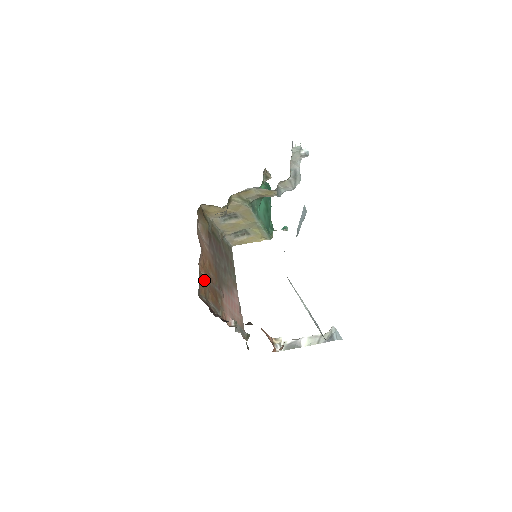
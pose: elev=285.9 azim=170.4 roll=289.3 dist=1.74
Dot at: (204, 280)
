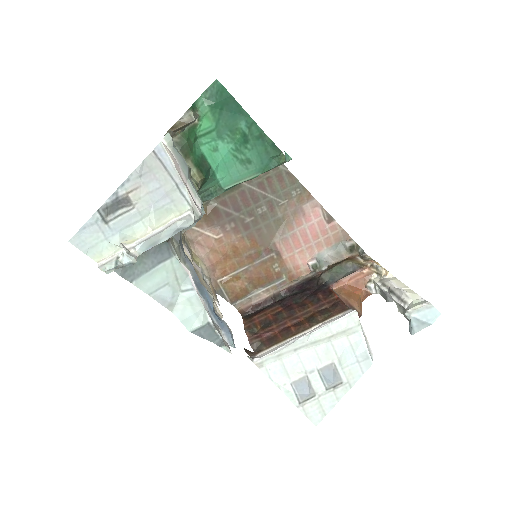
Dot at: (235, 279)
